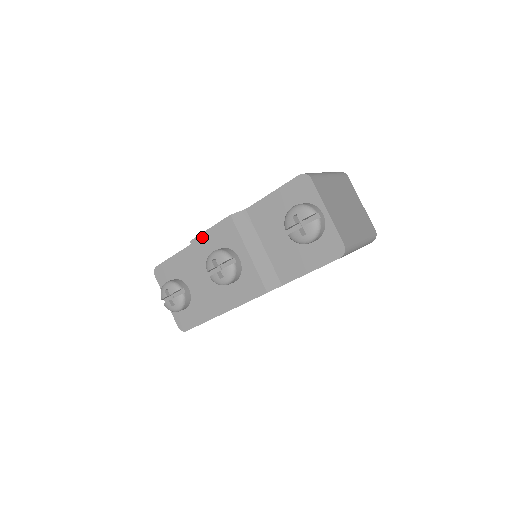
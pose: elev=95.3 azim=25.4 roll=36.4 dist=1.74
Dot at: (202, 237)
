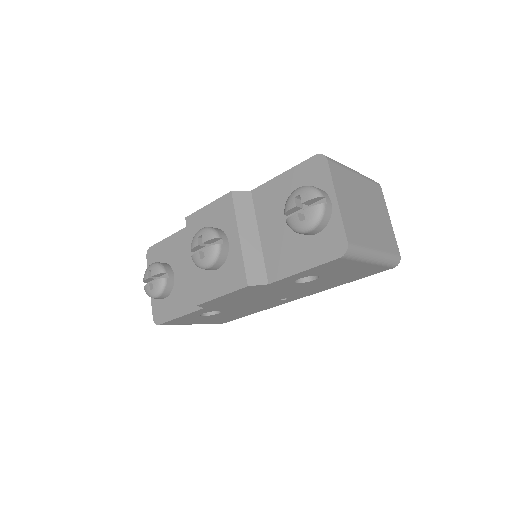
Dot at: (198, 214)
